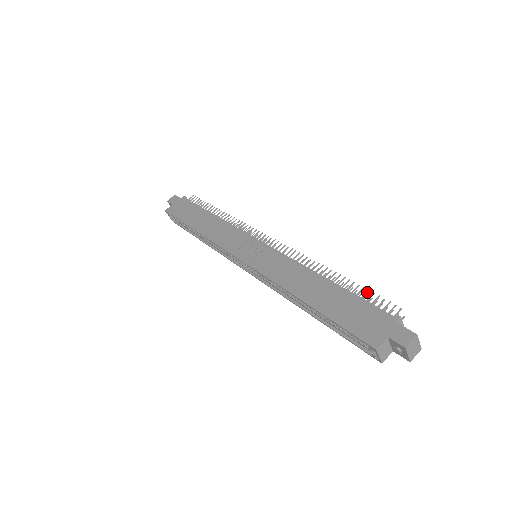
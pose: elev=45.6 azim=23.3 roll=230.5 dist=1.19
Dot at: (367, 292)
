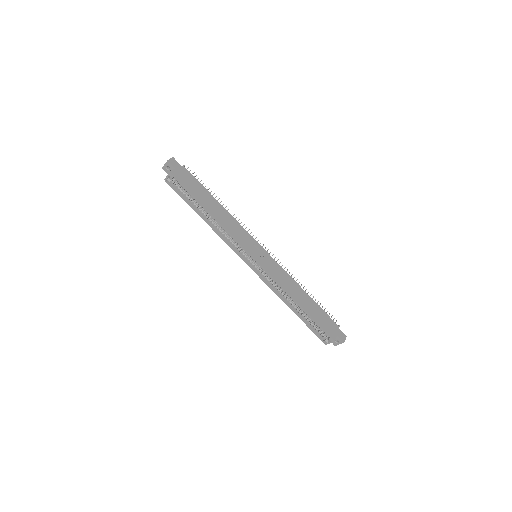
Dot at: occluded
